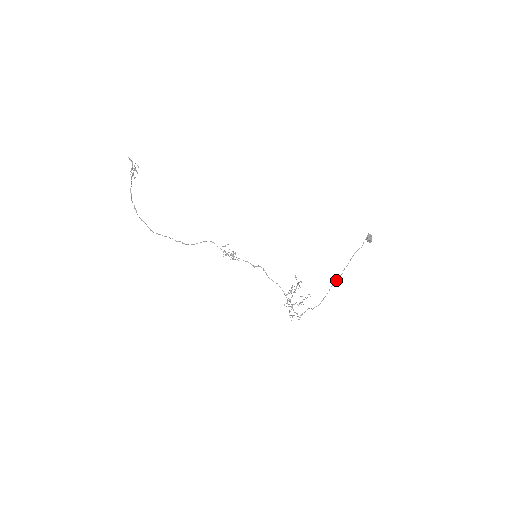
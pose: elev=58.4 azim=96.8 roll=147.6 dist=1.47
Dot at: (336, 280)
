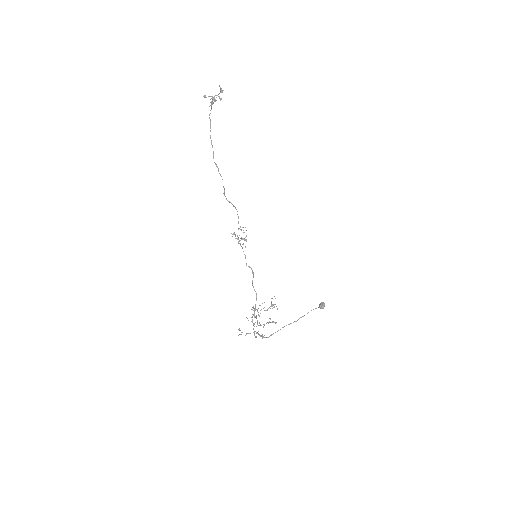
Dot at: occluded
